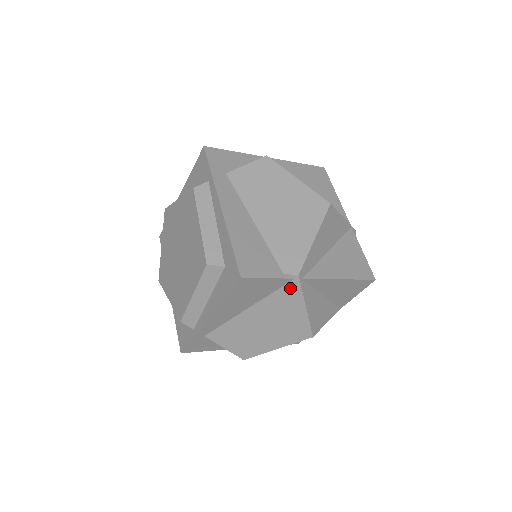
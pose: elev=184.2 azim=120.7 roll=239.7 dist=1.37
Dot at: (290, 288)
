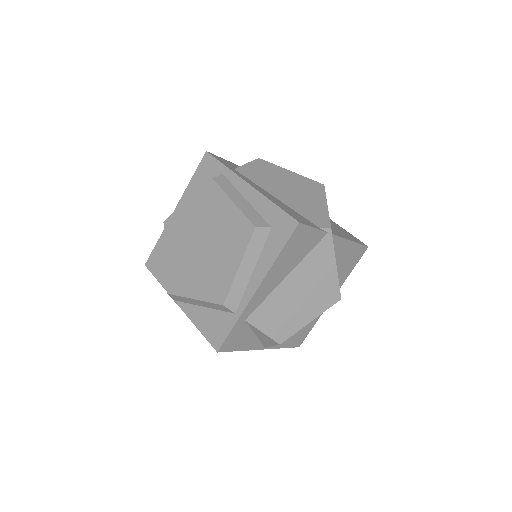
Dot at: (324, 244)
